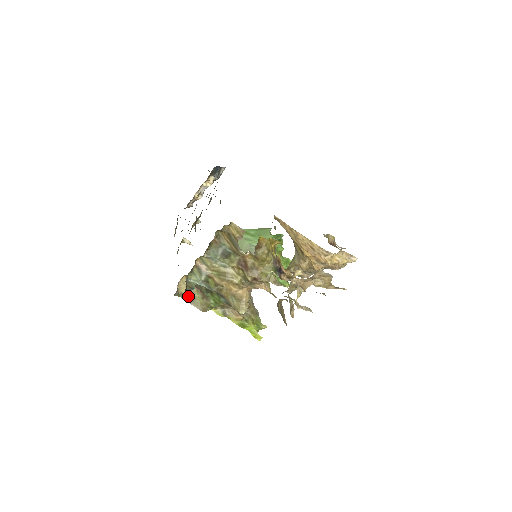
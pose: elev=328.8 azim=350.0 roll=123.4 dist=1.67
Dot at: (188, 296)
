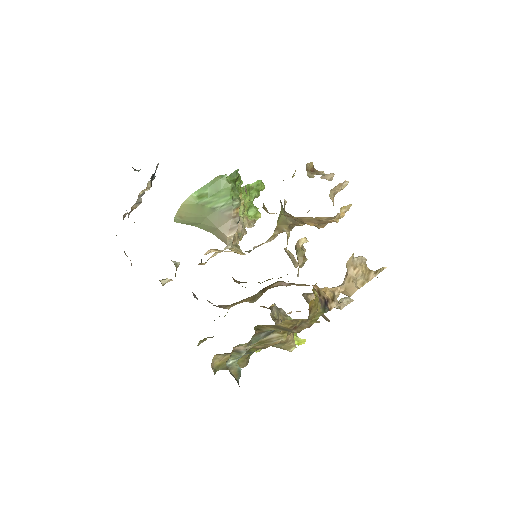
Dot at: (225, 365)
